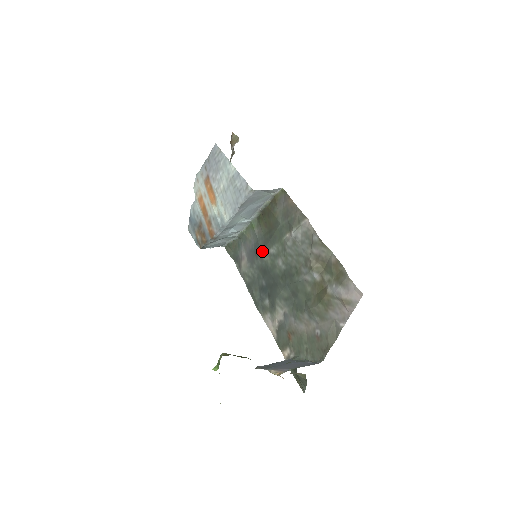
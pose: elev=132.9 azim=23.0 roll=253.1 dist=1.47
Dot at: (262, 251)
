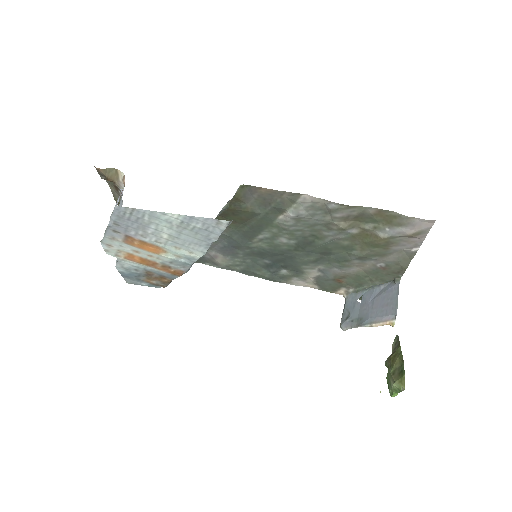
Dot at: (246, 243)
